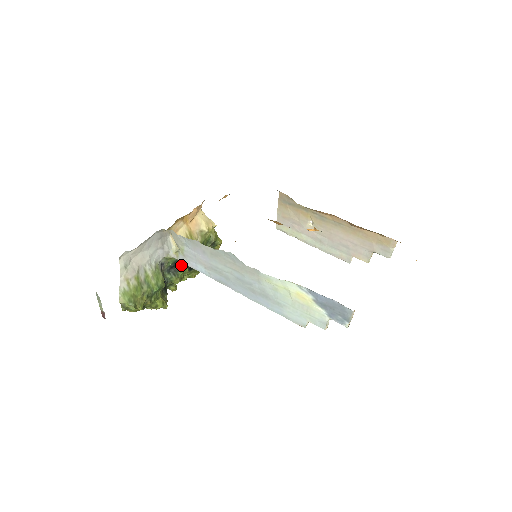
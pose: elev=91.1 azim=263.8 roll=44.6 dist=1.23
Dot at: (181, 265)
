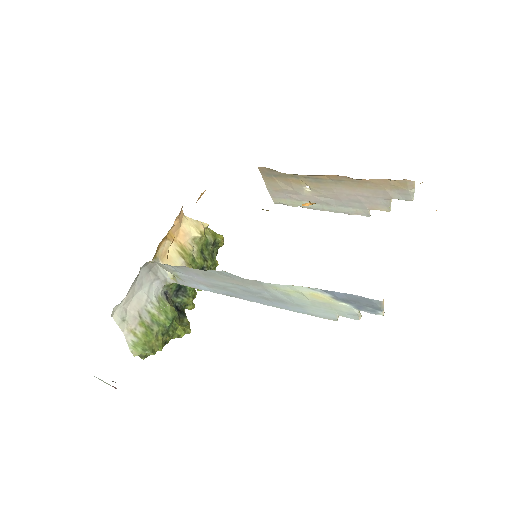
Dot at: occluded
